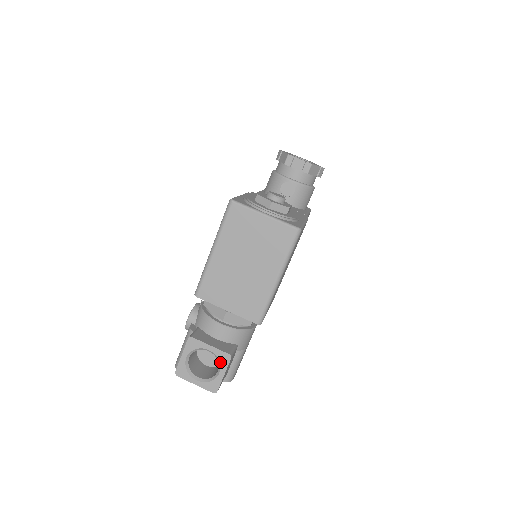
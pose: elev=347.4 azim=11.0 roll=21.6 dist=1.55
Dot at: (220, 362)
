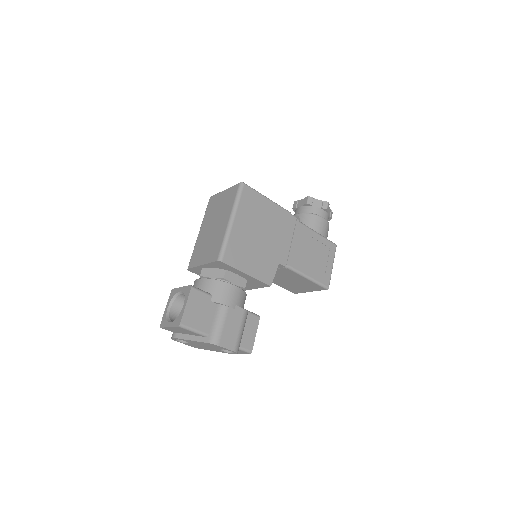
Dot at: (185, 296)
